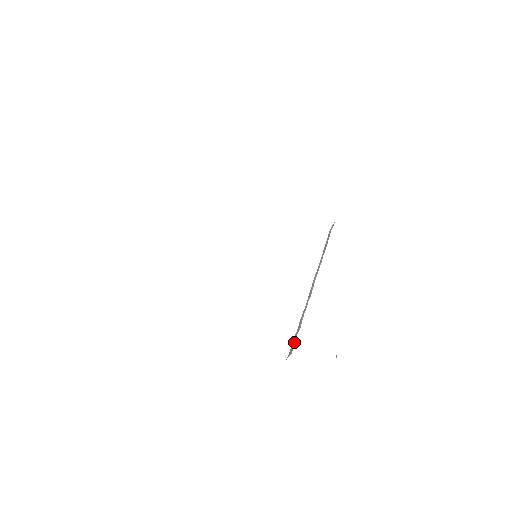
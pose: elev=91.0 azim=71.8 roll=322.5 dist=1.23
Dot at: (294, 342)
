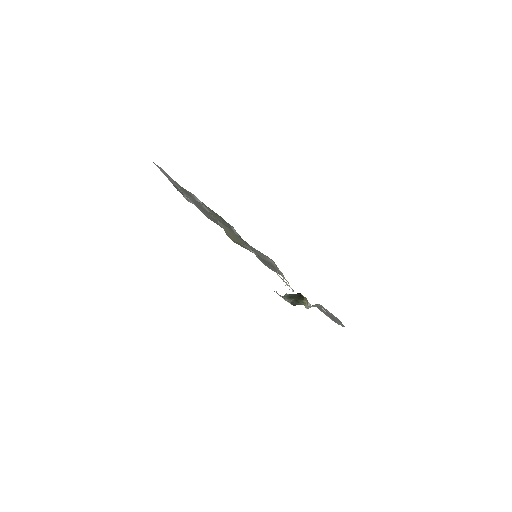
Dot at: occluded
